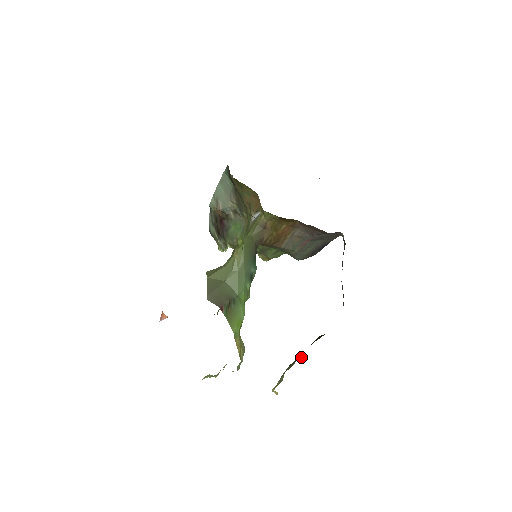
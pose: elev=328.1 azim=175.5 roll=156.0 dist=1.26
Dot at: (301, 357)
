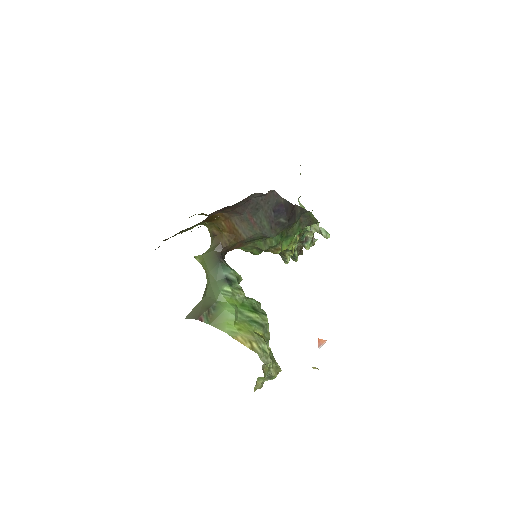
Dot at: occluded
